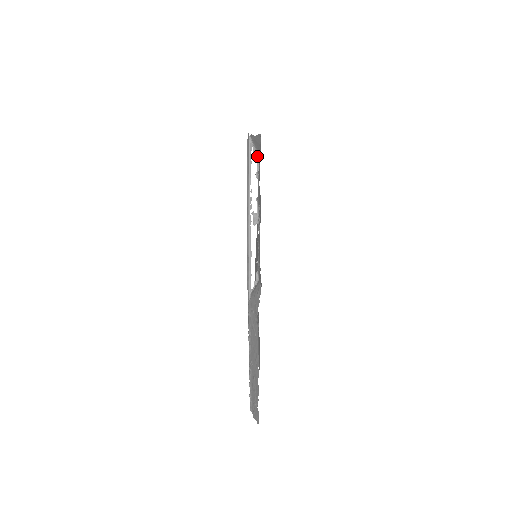
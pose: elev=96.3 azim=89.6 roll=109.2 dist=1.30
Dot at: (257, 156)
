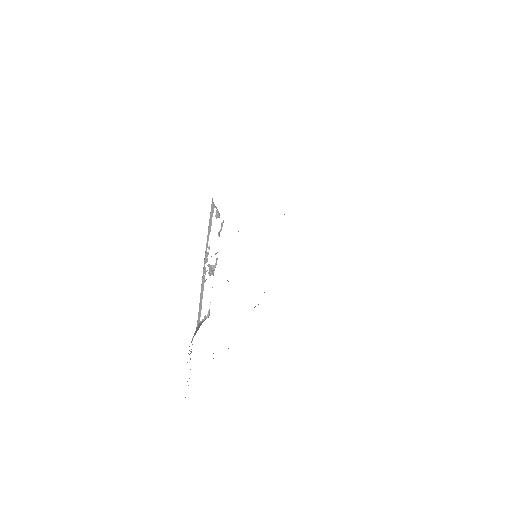
Dot at: occluded
